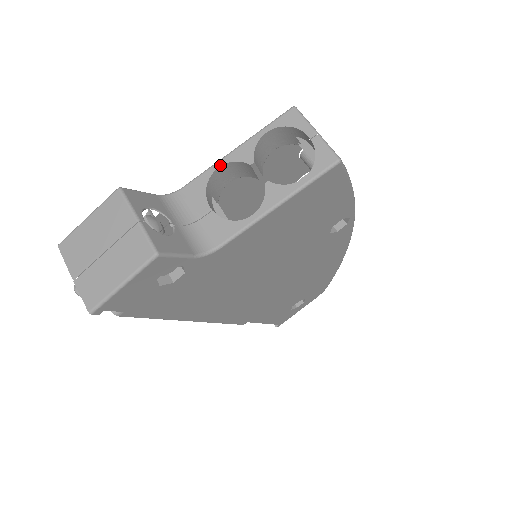
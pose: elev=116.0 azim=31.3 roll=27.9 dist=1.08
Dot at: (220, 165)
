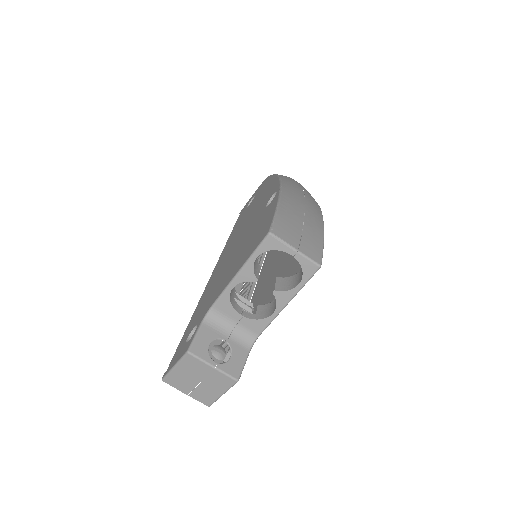
Dot at: (233, 287)
